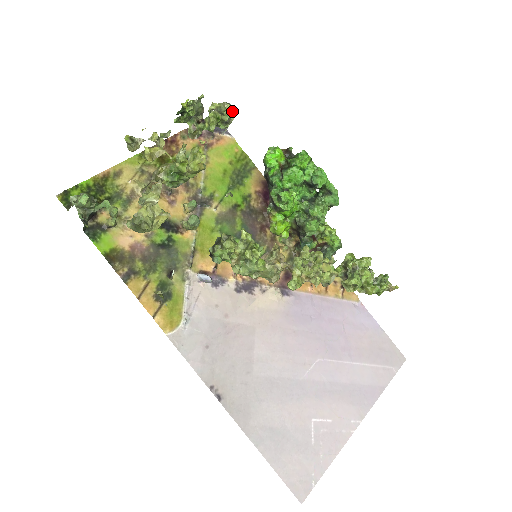
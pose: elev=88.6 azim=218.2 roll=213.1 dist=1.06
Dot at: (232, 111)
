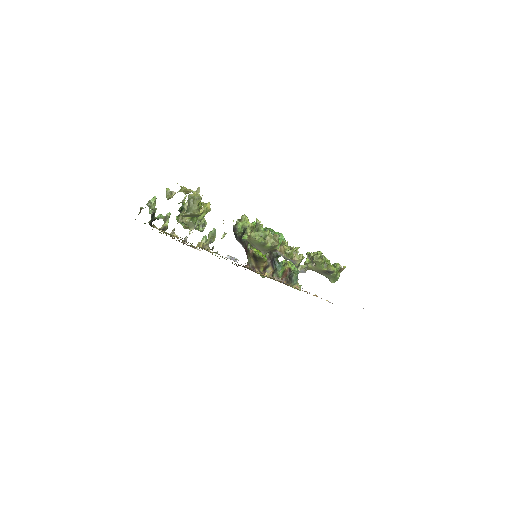
Dot at: (205, 220)
